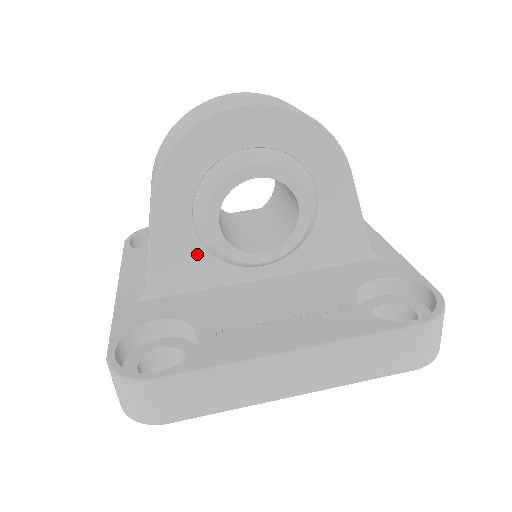
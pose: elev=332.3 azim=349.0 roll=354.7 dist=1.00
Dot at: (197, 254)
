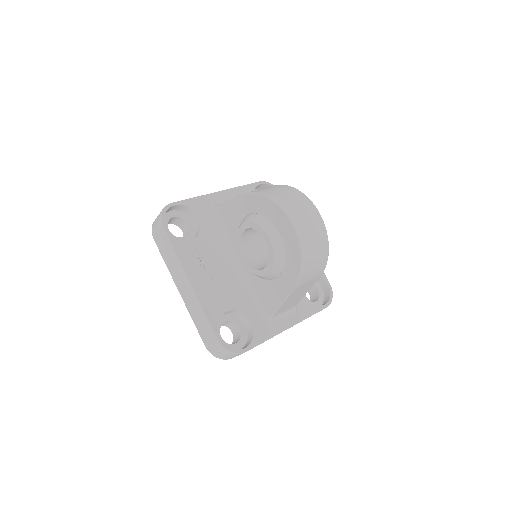
Dot at: (236, 225)
